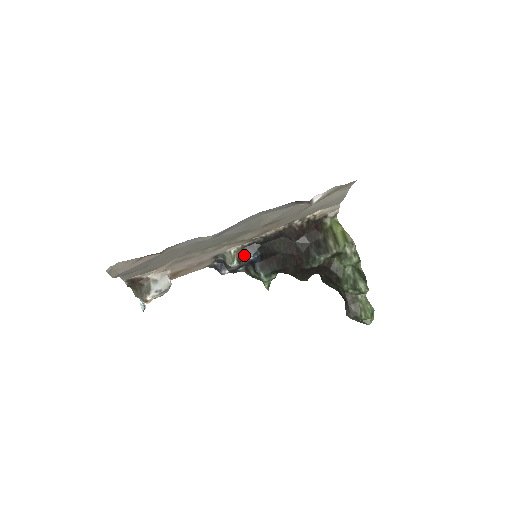
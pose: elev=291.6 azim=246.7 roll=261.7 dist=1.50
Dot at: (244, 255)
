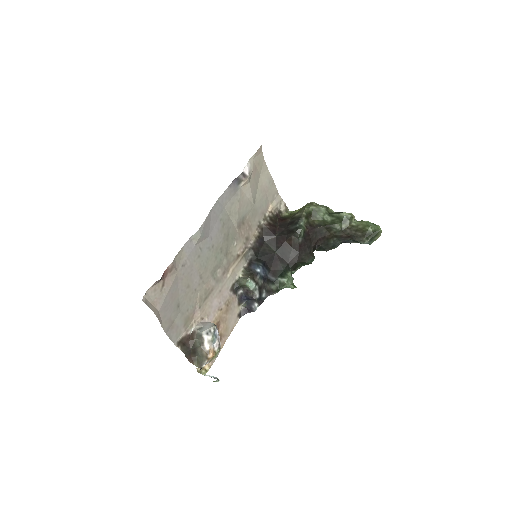
Dot at: (252, 272)
